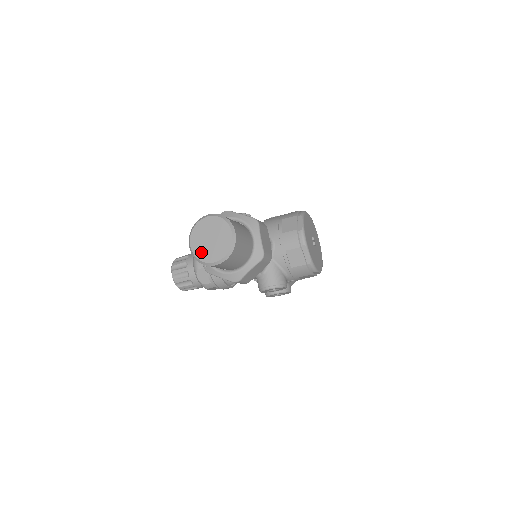
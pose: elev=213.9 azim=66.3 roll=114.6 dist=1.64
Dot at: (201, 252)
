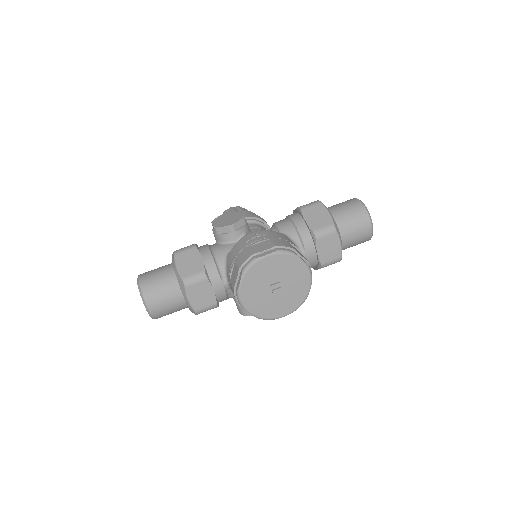
Dot at: occluded
